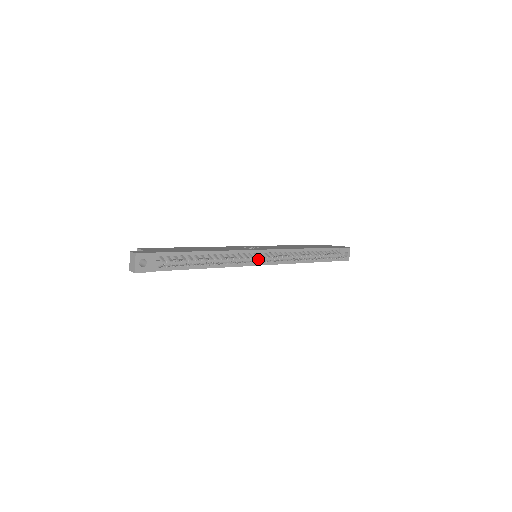
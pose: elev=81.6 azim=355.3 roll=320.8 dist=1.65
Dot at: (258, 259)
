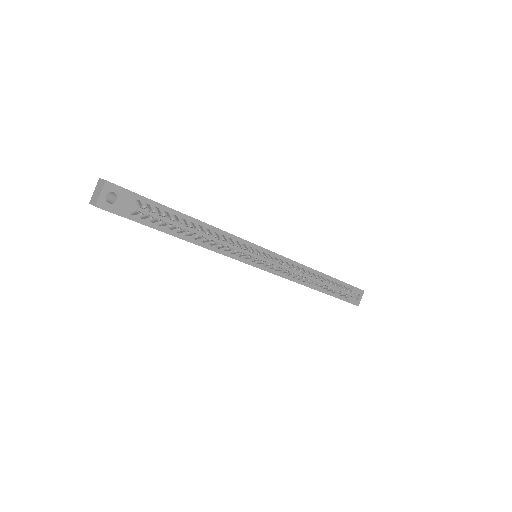
Dot at: (259, 258)
